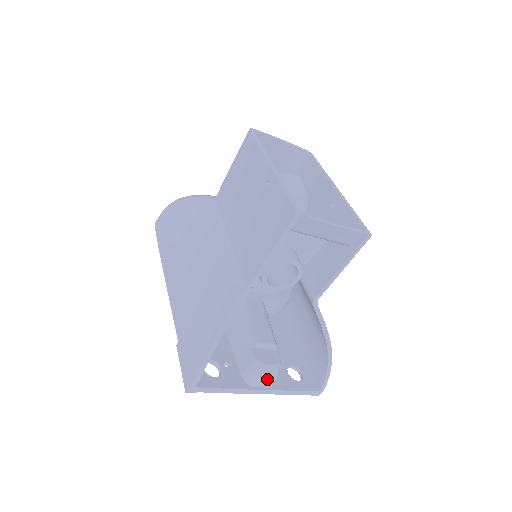
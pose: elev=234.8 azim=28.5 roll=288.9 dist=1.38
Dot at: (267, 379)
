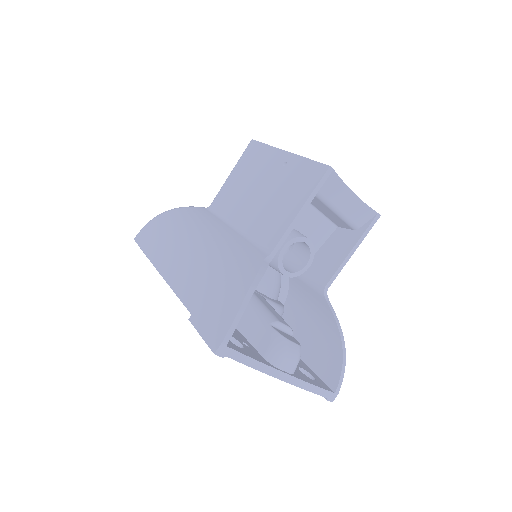
Dot at: (291, 360)
